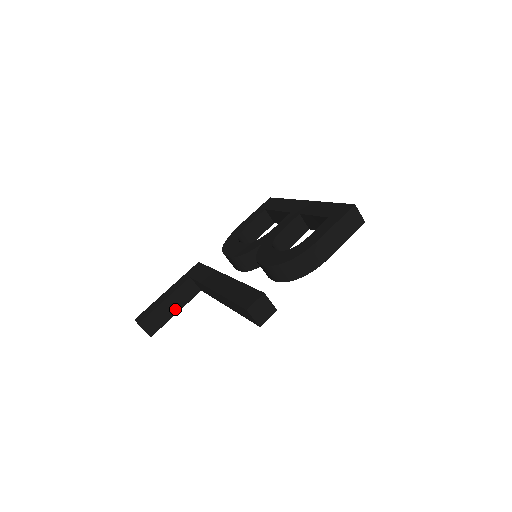
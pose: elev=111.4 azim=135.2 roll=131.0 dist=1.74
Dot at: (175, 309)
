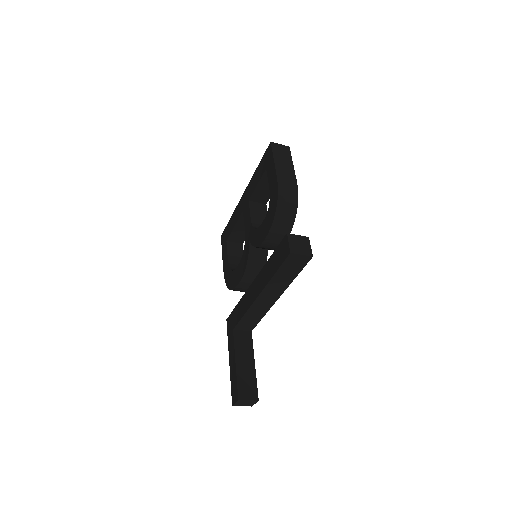
Dot at: (250, 362)
